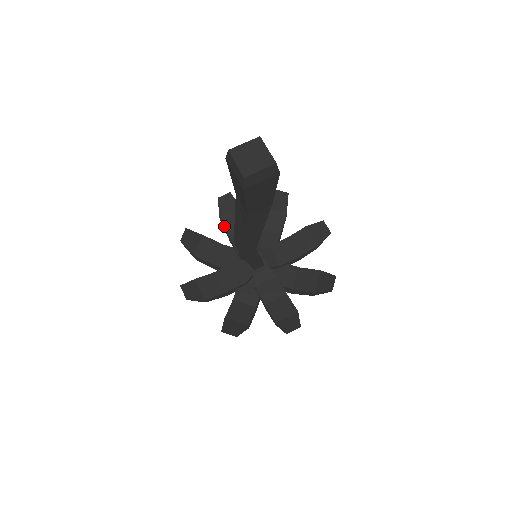
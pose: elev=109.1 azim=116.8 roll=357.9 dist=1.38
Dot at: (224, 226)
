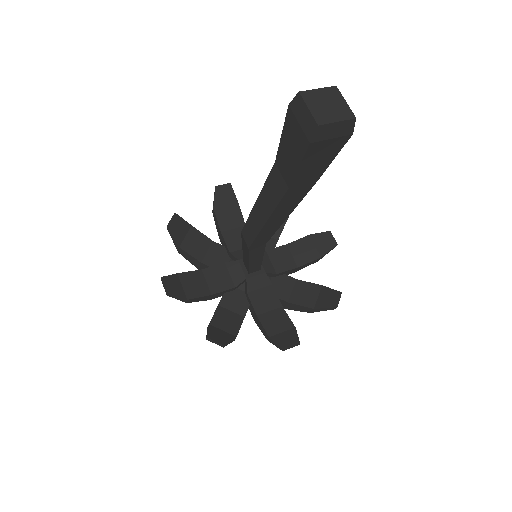
Dot at: (217, 220)
